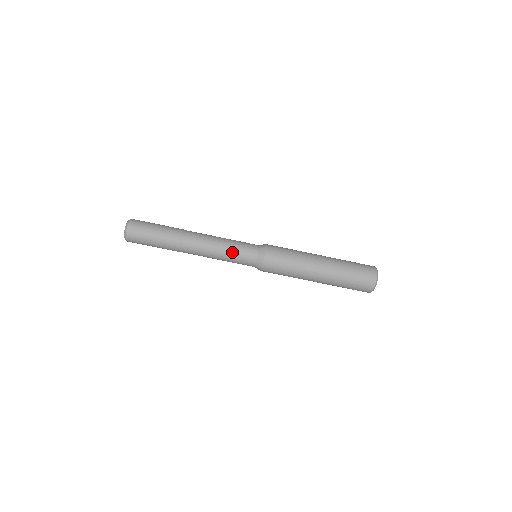
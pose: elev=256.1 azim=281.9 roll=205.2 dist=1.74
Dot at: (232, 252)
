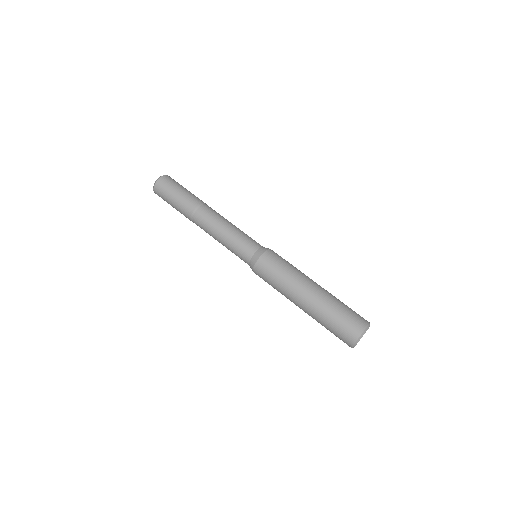
Dot at: (237, 235)
